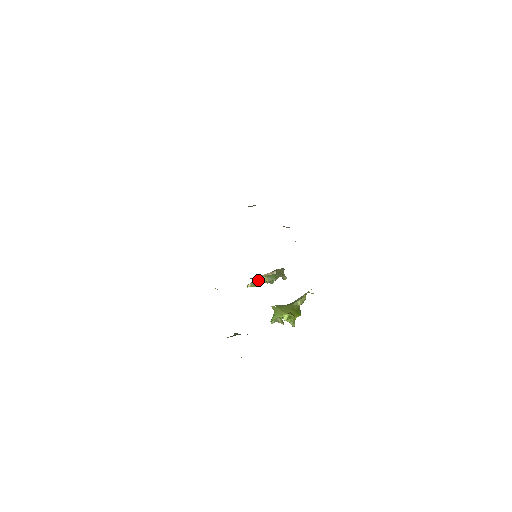
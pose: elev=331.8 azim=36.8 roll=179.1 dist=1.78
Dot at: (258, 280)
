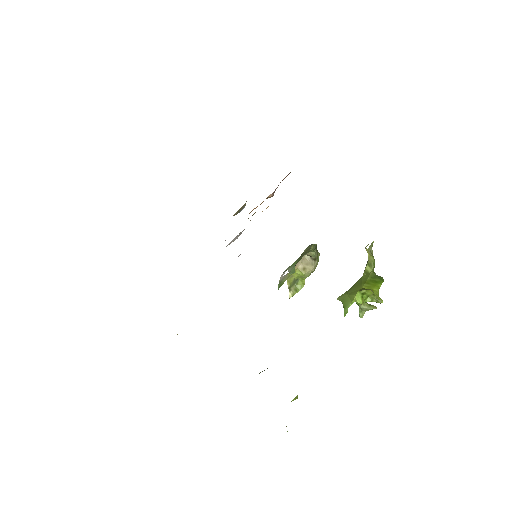
Dot at: (296, 281)
